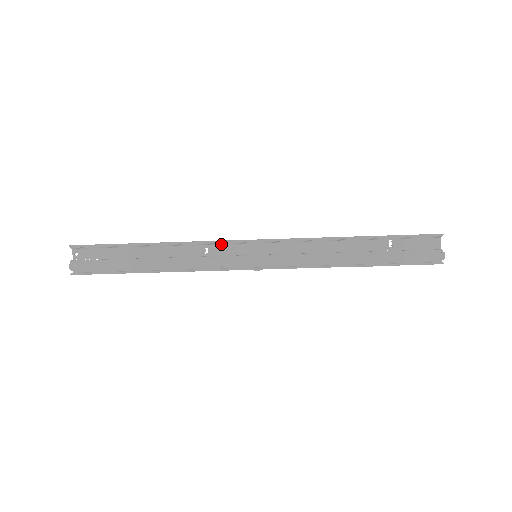
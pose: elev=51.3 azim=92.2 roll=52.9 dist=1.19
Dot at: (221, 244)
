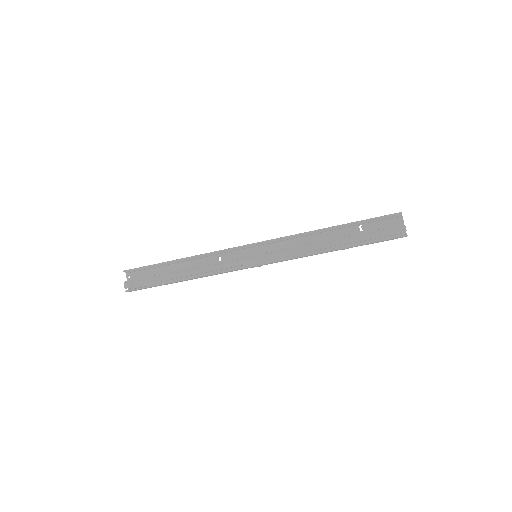
Dot at: (229, 252)
